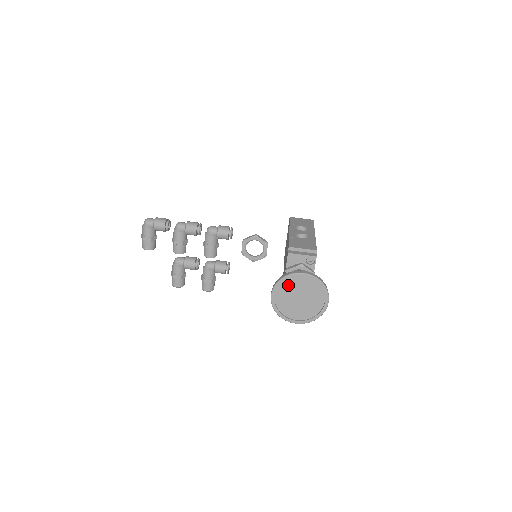
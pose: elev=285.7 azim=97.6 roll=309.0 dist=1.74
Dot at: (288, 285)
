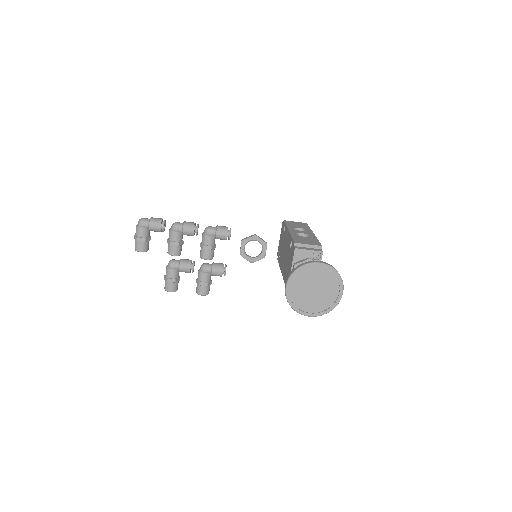
Dot at: (303, 276)
